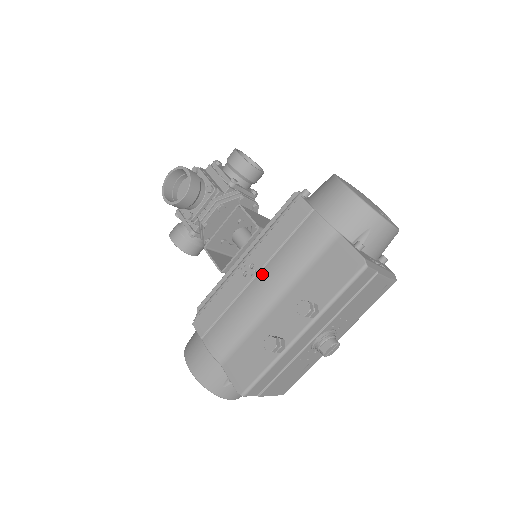
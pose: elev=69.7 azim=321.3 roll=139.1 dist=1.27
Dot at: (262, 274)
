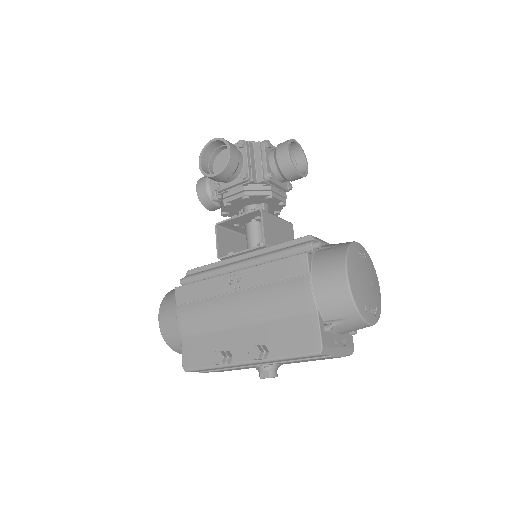
Dot at: (243, 294)
